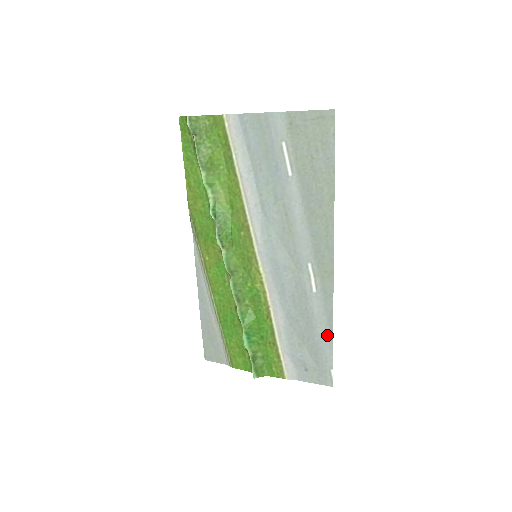
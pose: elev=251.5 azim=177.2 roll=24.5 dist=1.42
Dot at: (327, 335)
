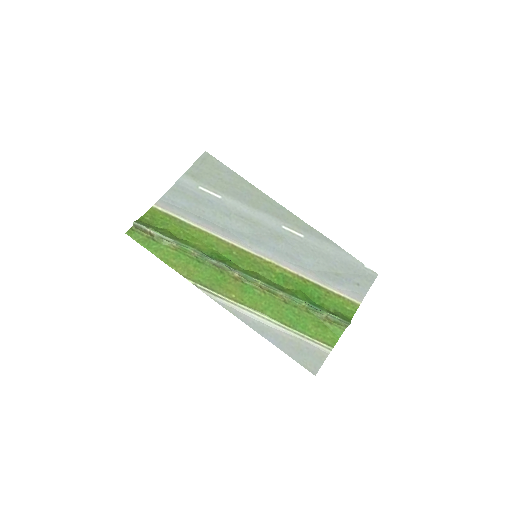
Dot at: (338, 250)
